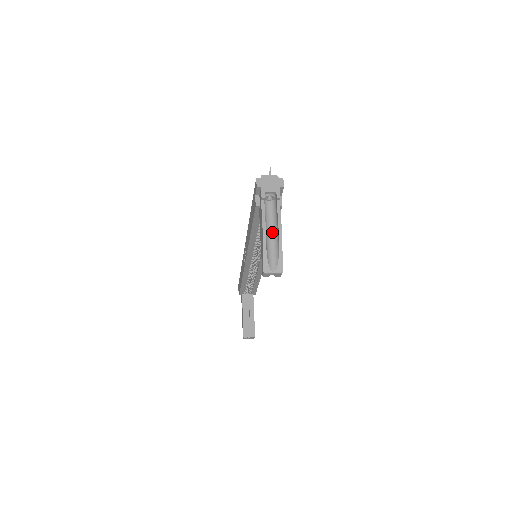
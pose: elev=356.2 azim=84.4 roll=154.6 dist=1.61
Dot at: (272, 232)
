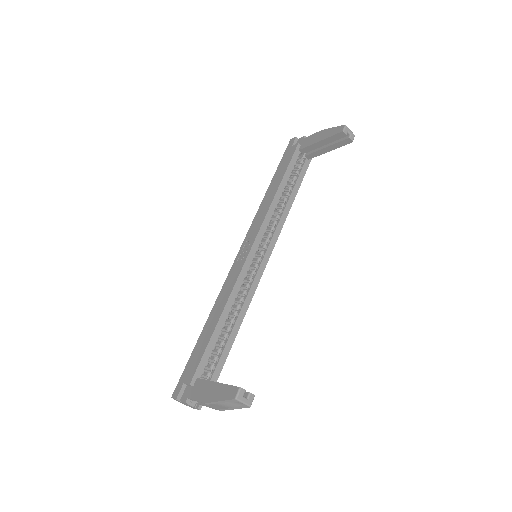
Dot at: occluded
